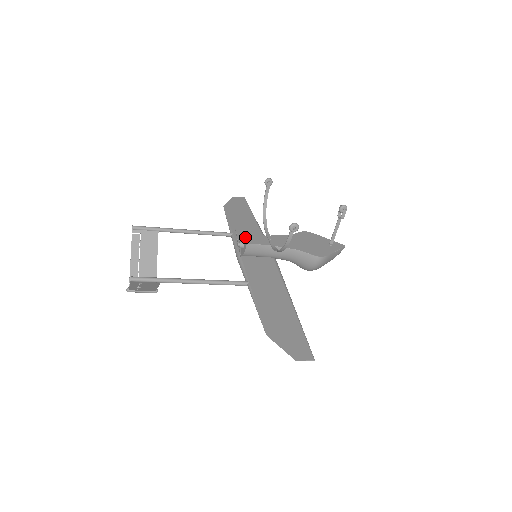
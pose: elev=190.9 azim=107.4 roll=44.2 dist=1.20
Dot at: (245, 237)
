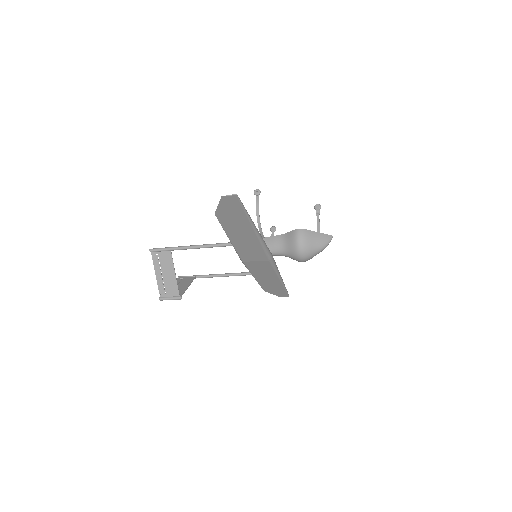
Dot at: occluded
